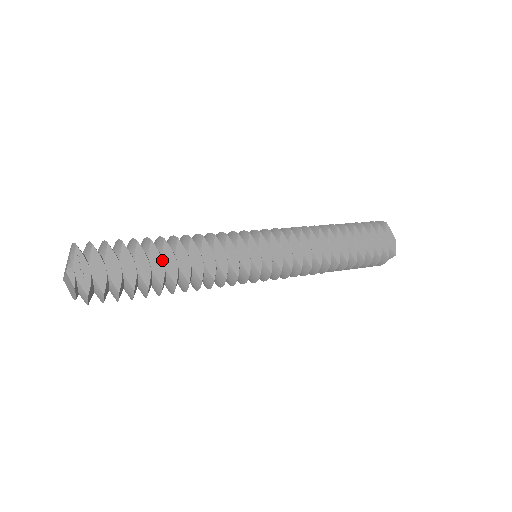
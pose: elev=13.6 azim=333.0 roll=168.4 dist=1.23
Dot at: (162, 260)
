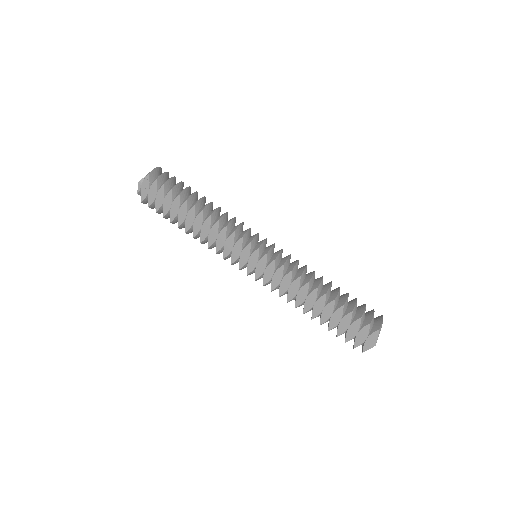
Dot at: (186, 214)
